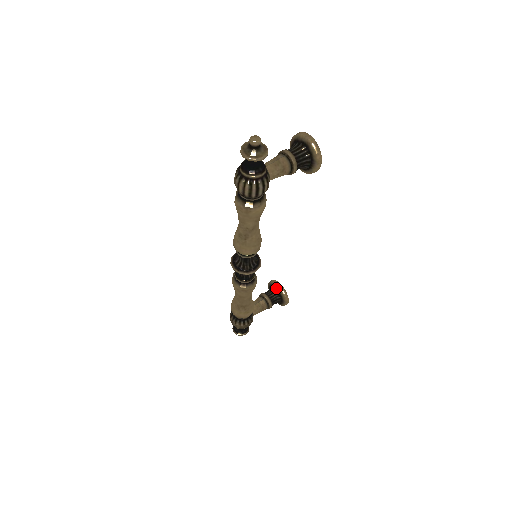
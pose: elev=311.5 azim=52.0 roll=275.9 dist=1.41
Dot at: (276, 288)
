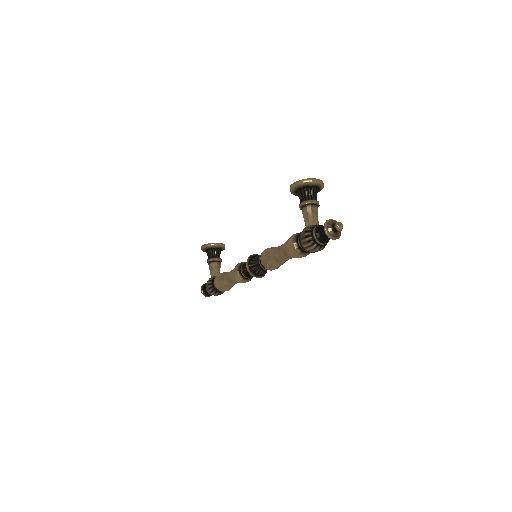
Dot at: (217, 248)
